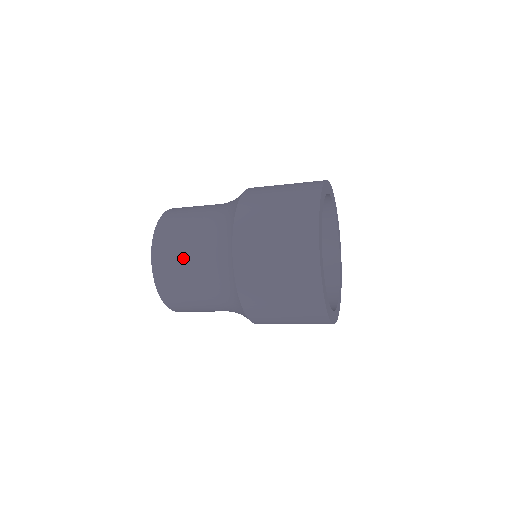
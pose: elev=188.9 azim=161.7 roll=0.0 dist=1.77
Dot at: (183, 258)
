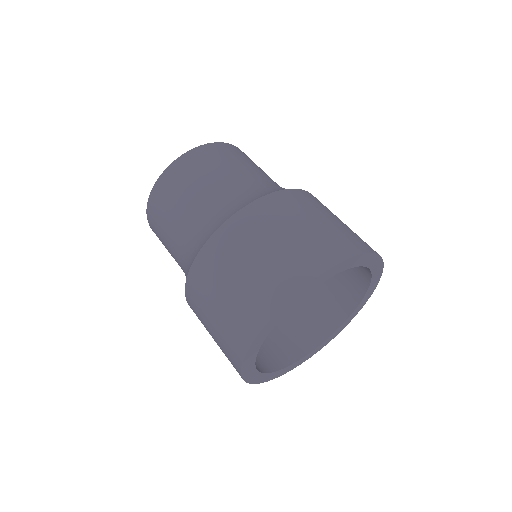
Dot at: (166, 245)
